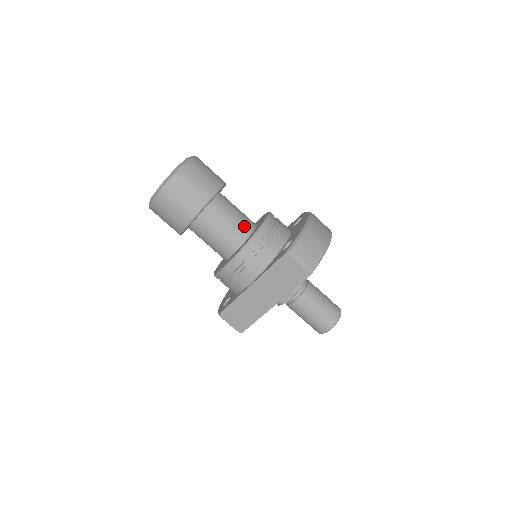
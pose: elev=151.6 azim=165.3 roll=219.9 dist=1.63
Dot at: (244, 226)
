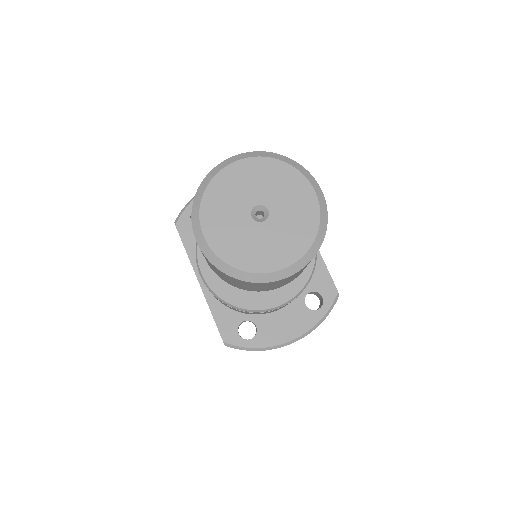
Dot at: occluded
